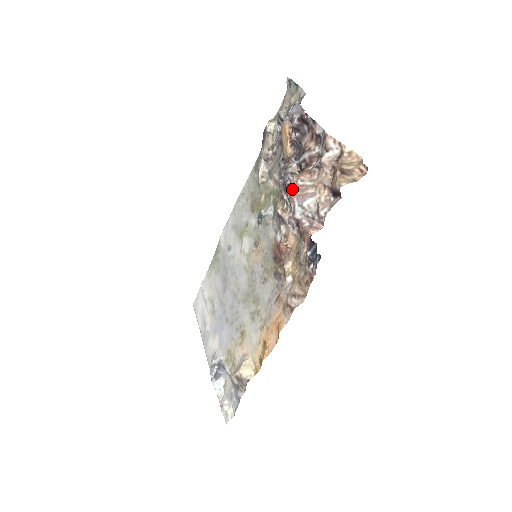
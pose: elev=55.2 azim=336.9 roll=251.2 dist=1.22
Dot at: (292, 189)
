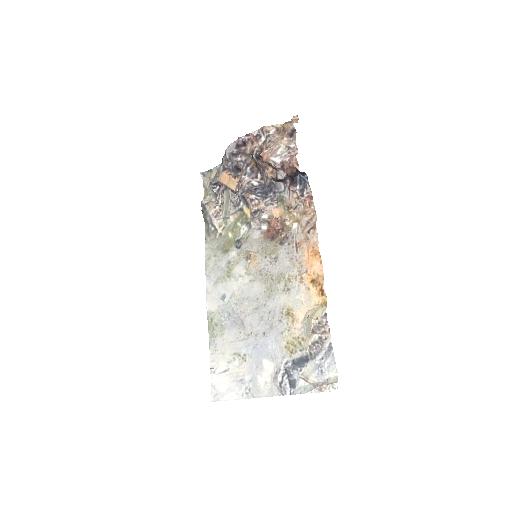
Dot at: (264, 156)
